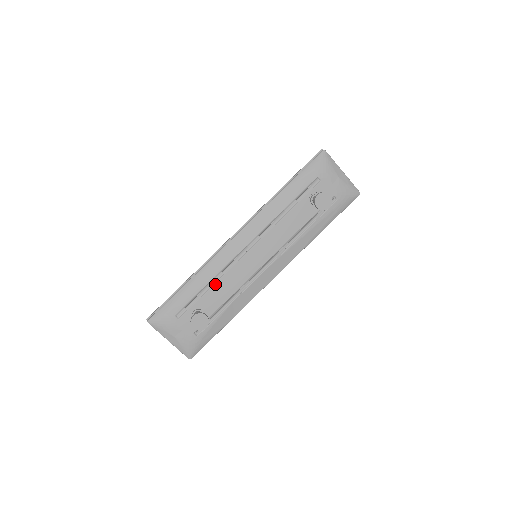
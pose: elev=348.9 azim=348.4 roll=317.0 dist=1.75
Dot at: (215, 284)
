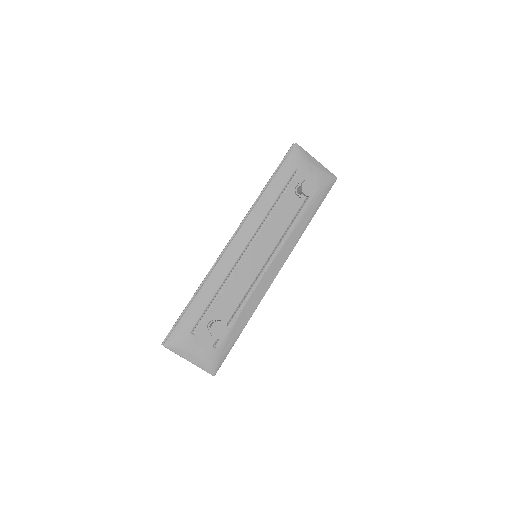
Dot at: (223, 291)
